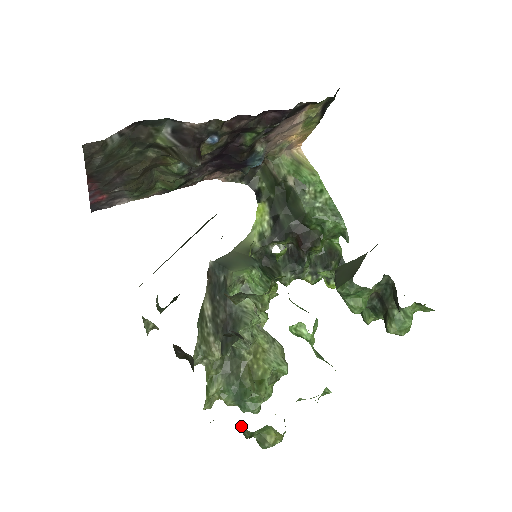
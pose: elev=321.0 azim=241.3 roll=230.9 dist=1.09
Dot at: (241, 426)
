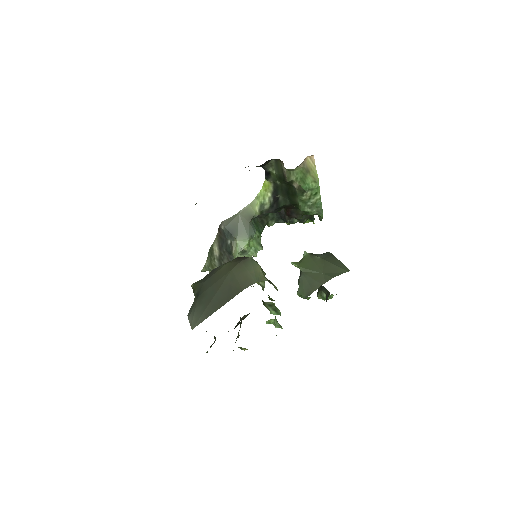
Dot at: occluded
